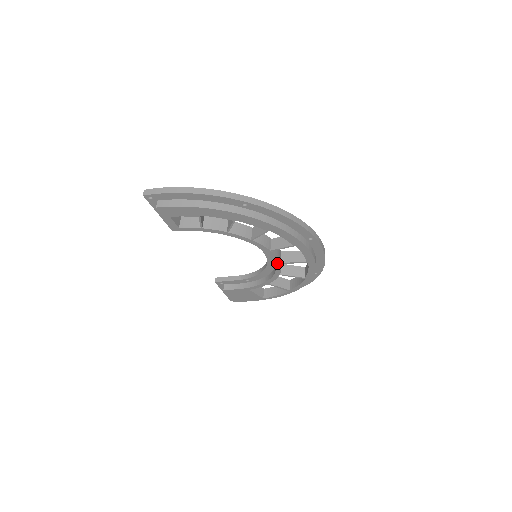
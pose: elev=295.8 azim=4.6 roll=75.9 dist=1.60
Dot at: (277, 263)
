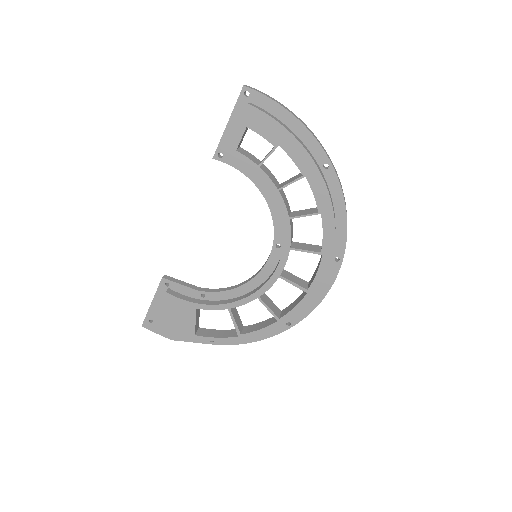
Dot at: (276, 274)
